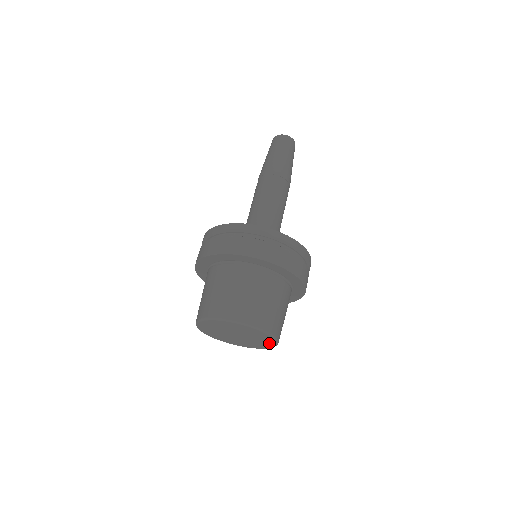
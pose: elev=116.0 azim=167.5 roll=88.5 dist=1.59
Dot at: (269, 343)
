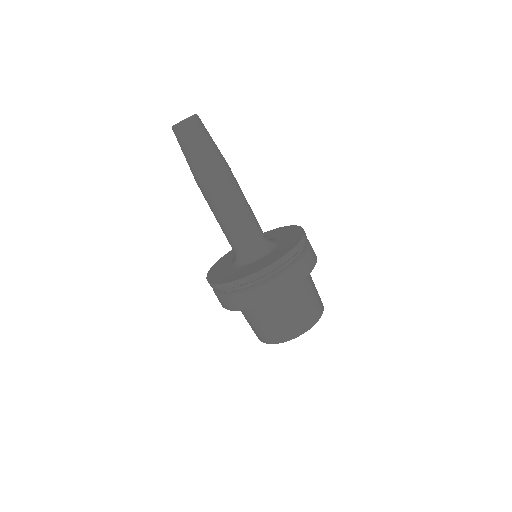
Dot at: occluded
